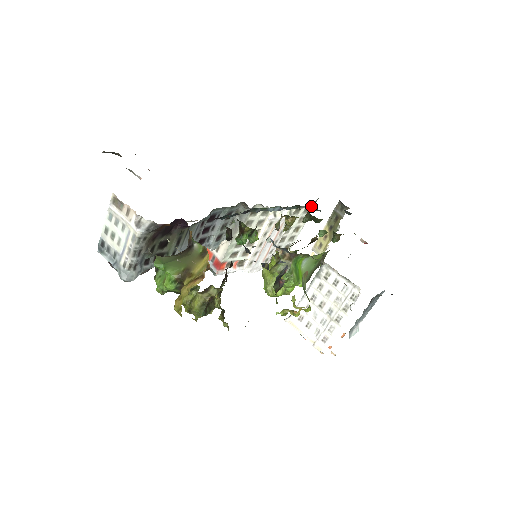
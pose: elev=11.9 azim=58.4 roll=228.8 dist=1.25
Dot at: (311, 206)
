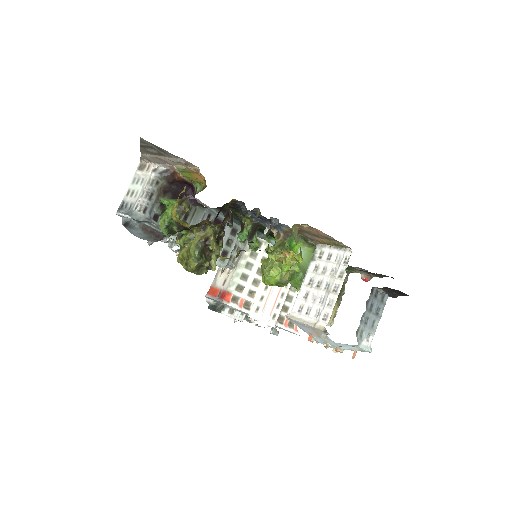
Dot at: occluded
